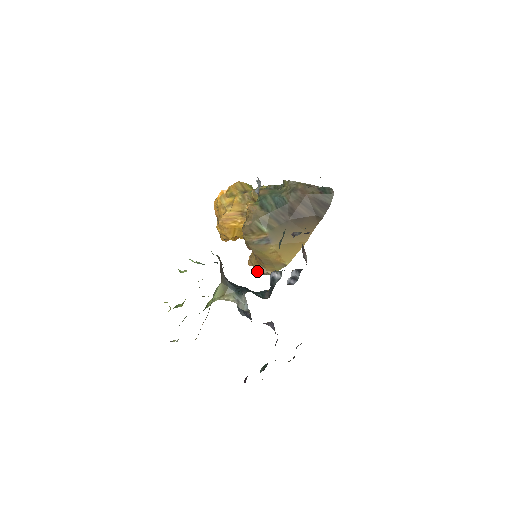
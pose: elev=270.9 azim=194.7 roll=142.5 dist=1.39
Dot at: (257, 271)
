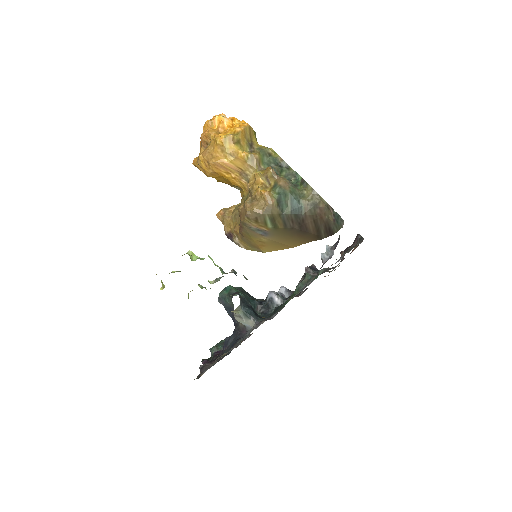
Dot at: (226, 232)
